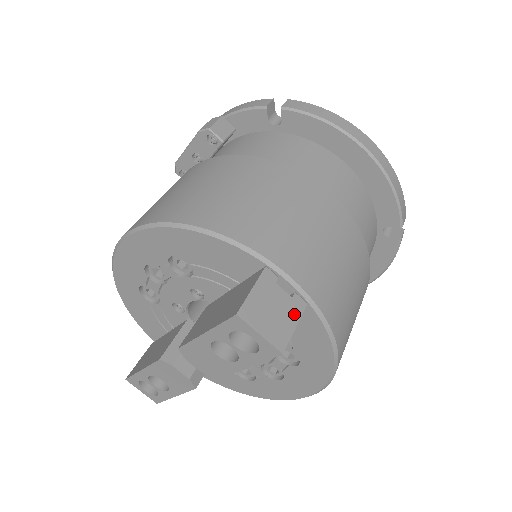
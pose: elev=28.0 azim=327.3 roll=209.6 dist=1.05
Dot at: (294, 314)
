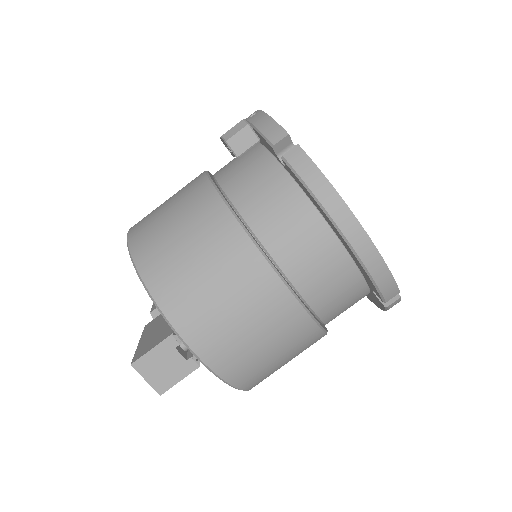
Dot at: (183, 372)
